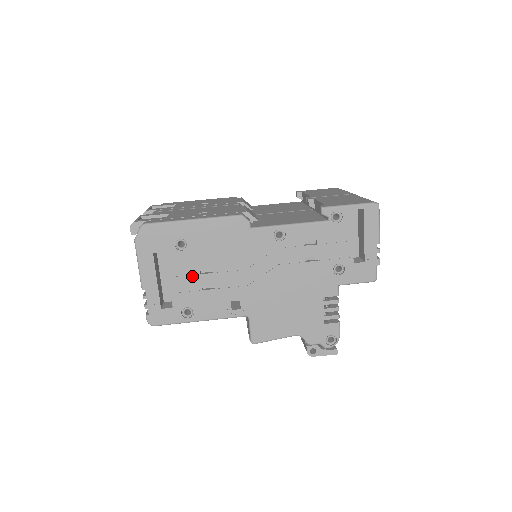
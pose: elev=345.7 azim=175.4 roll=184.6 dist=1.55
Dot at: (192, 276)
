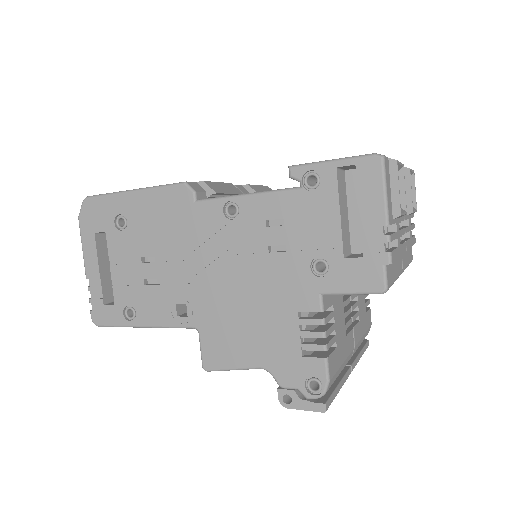
Dot at: (133, 265)
